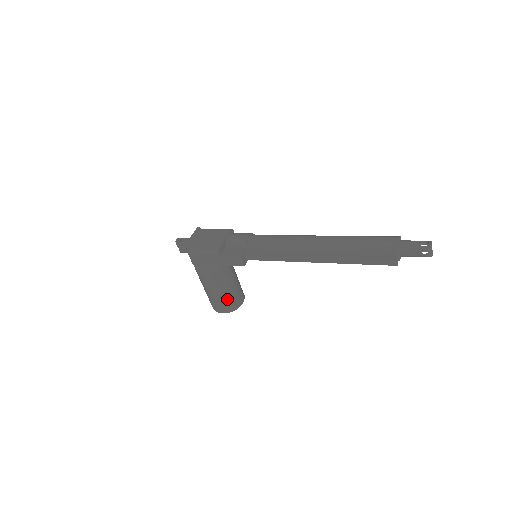
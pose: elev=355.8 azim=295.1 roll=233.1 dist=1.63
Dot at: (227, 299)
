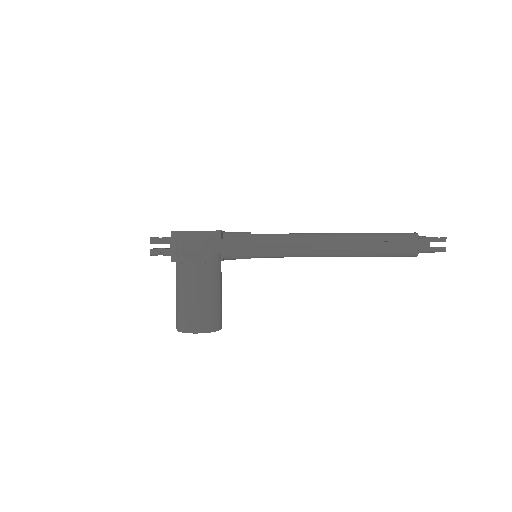
Dot at: (210, 309)
